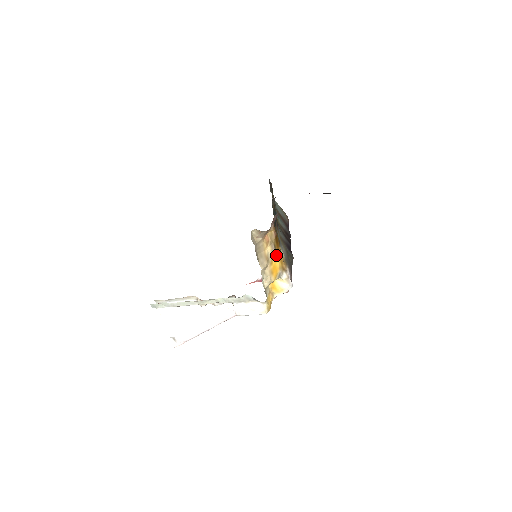
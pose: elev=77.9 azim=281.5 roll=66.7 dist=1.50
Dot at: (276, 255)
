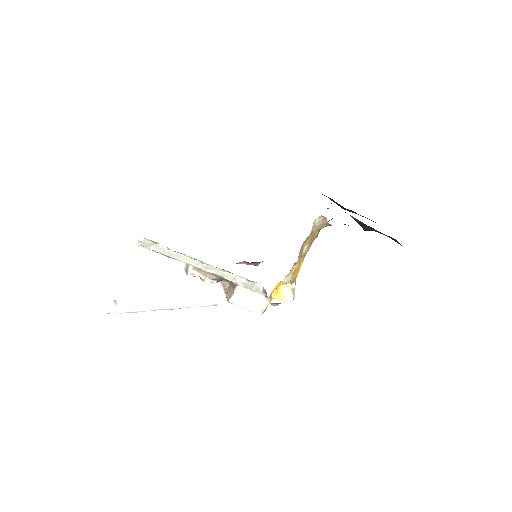
Dot at: (303, 258)
